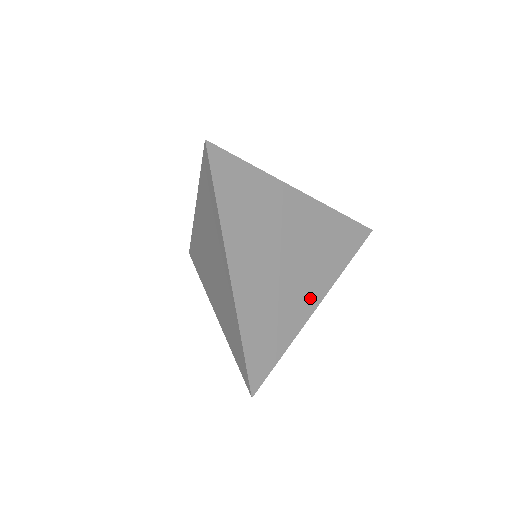
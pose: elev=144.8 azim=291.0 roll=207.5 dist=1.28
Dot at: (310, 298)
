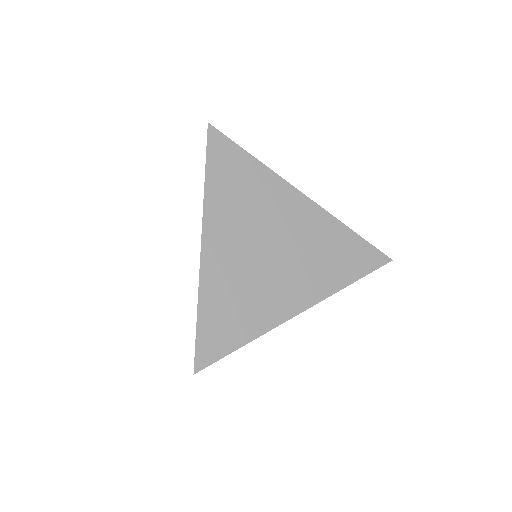
Dot at: (292, 301)
